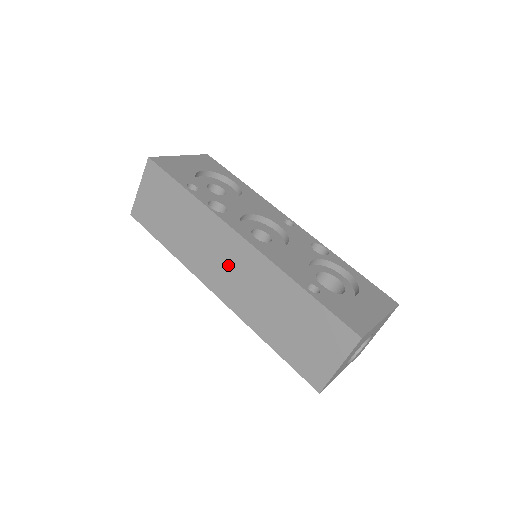
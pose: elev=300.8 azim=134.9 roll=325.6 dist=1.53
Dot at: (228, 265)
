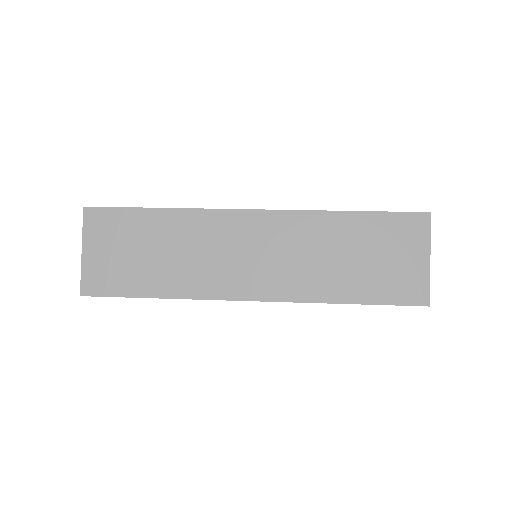
Dot at: (252, 253)
